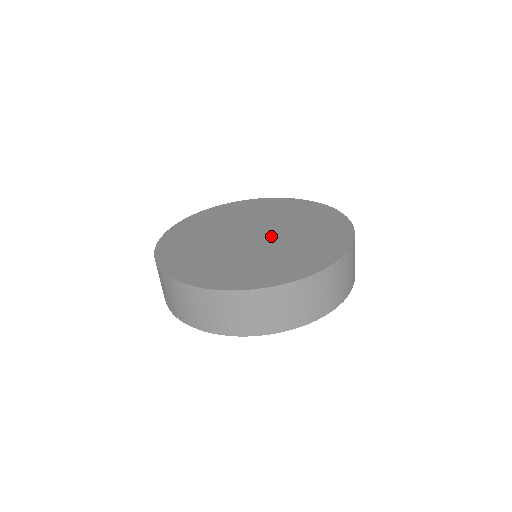
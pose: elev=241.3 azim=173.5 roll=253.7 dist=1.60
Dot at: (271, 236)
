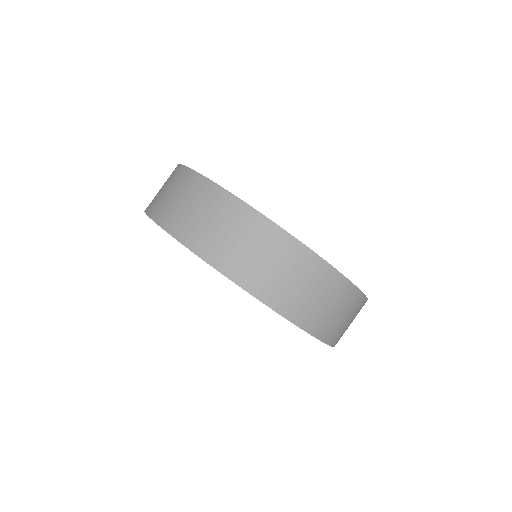
Dot at: occluded
